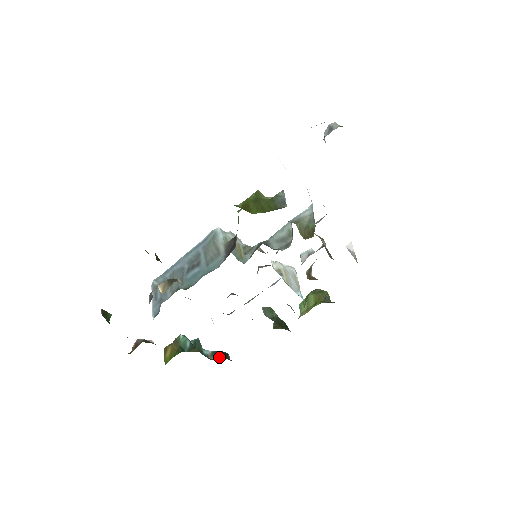
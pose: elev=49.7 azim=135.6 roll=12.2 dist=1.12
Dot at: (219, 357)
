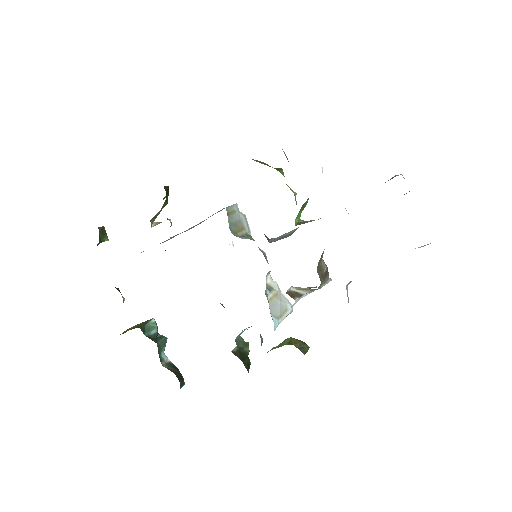
Dot at: (172, 371)
